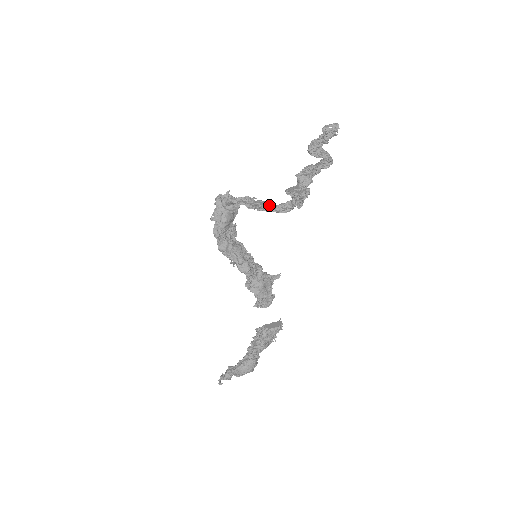
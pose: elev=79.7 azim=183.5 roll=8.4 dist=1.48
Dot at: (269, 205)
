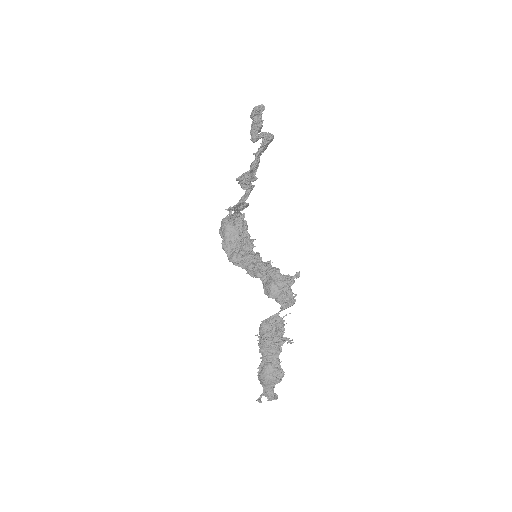
Dot at: (238, 202)
